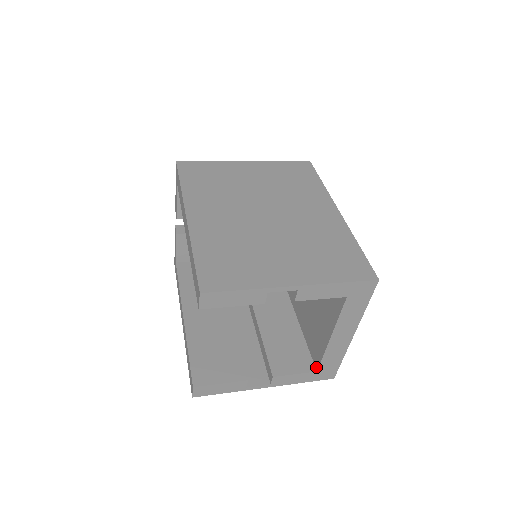
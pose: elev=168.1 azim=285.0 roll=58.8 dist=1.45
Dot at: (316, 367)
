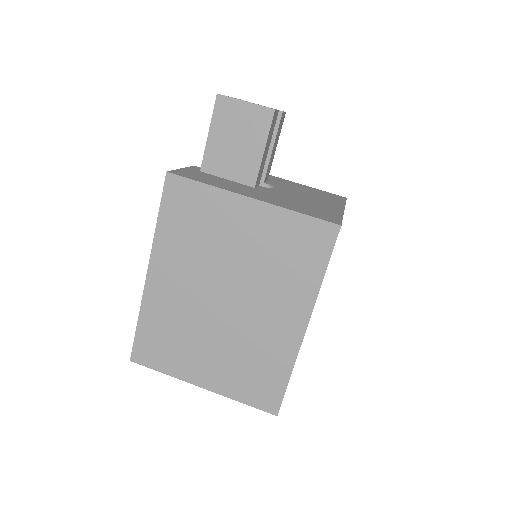
Dot at: occluded
